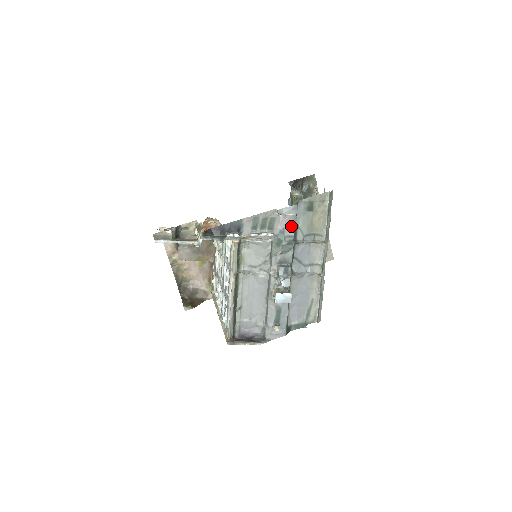
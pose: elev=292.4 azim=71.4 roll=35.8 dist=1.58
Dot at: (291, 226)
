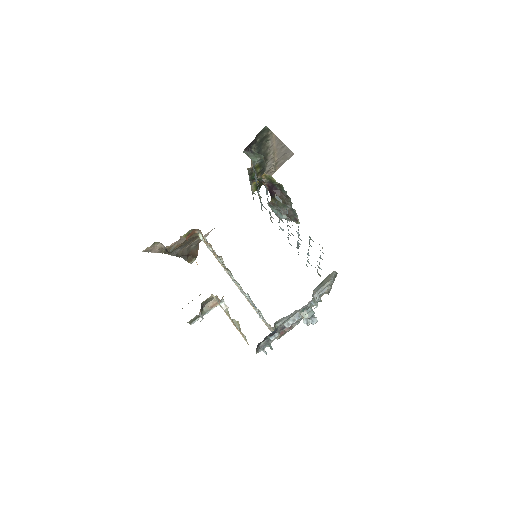
Dot at: occluded
